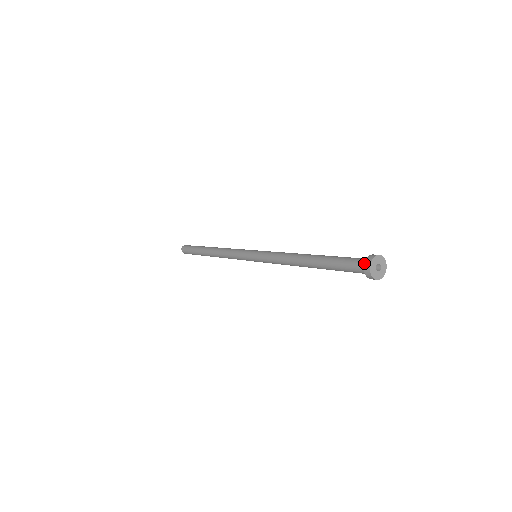
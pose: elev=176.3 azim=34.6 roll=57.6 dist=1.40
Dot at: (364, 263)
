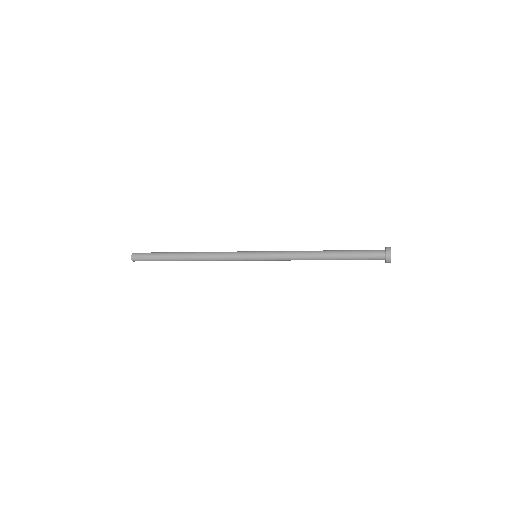
Dot at: (386, 249)
